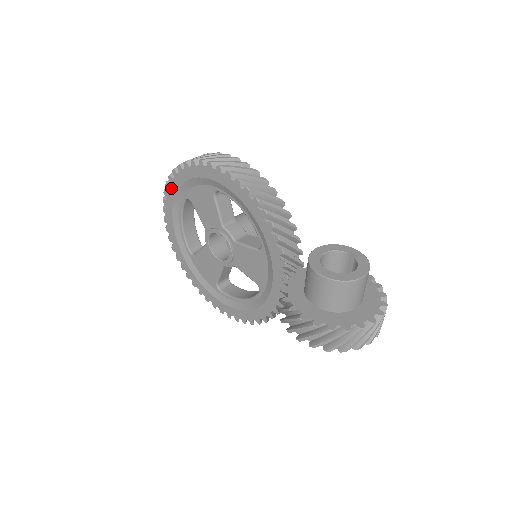
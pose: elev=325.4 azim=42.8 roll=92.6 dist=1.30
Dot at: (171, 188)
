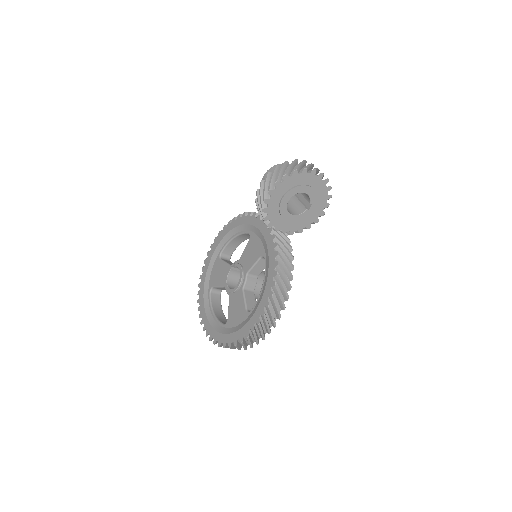
Dot at: (200, 298)
